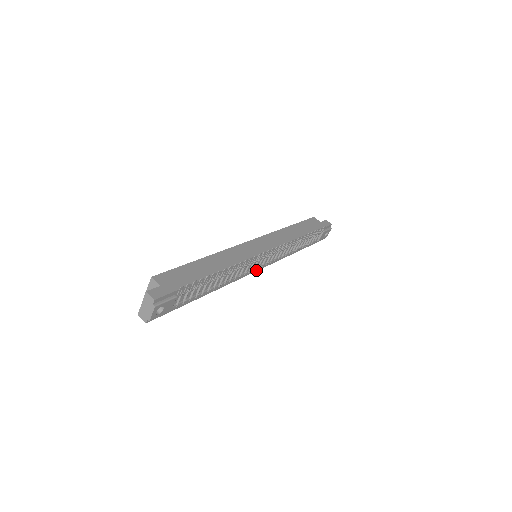
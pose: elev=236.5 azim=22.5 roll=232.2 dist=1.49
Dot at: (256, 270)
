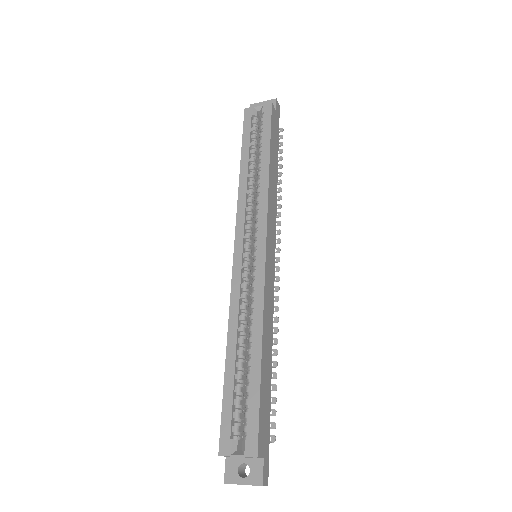
Dot at: occluded
